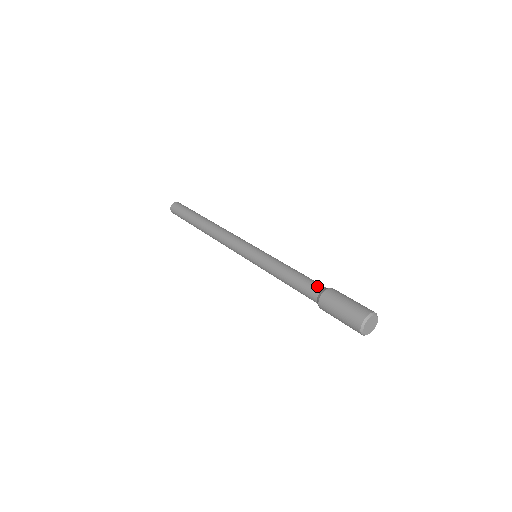
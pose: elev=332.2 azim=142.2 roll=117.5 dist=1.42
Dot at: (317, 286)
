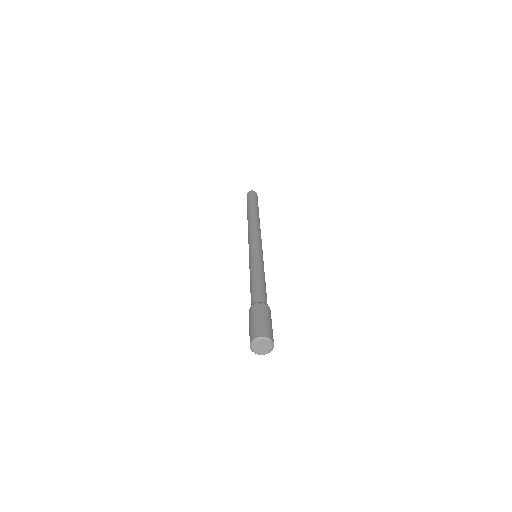
Dot at: (255, 299)
